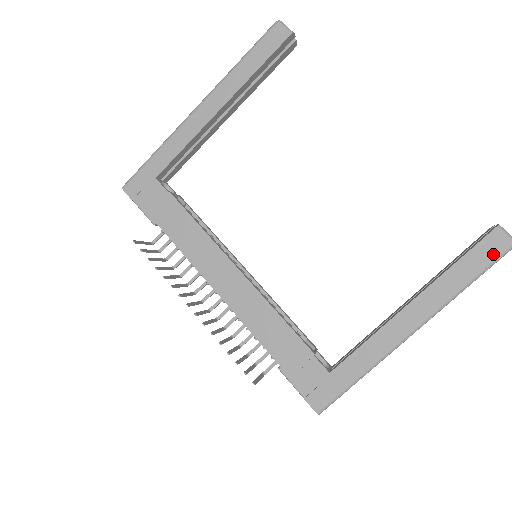
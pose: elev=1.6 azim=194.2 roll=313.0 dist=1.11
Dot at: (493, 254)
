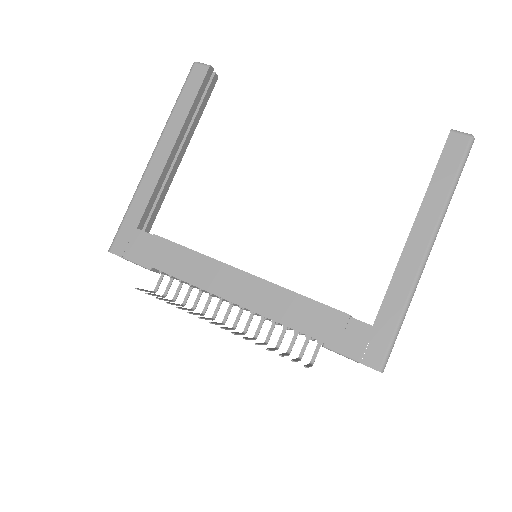
Dot at: (460, 153)
